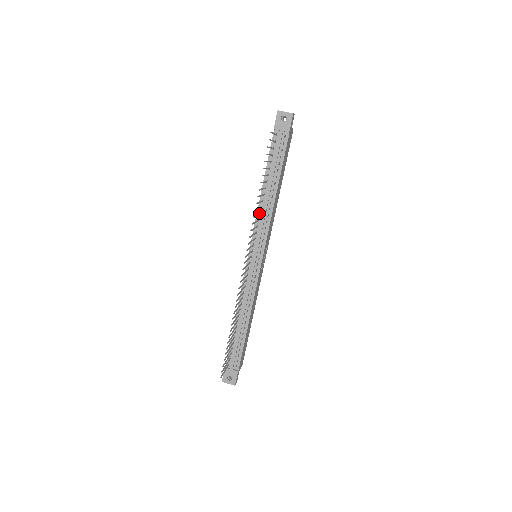
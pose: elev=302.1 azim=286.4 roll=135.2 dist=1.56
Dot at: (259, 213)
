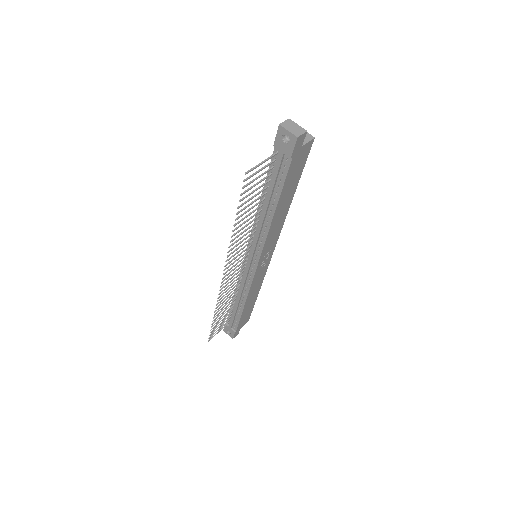
Dot at: (253, 227)
